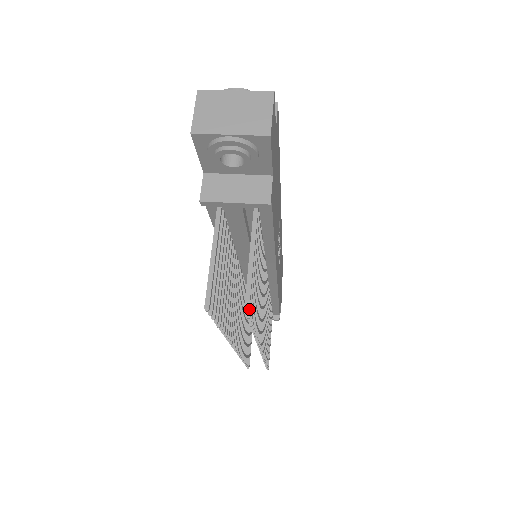
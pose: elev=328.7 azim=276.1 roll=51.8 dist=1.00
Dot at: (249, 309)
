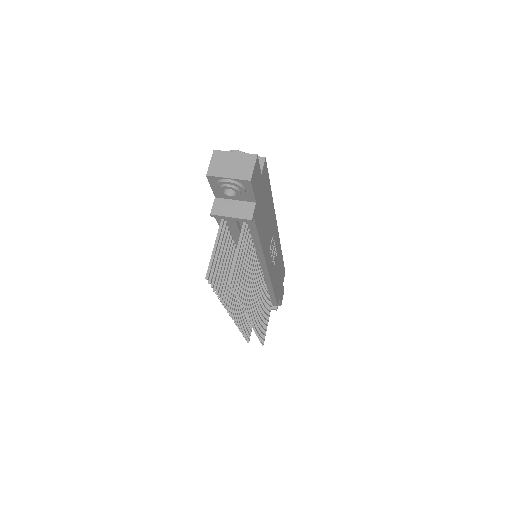
Dot at: occluded
